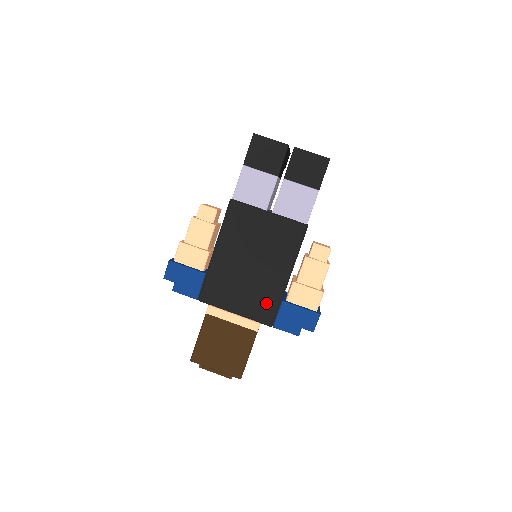
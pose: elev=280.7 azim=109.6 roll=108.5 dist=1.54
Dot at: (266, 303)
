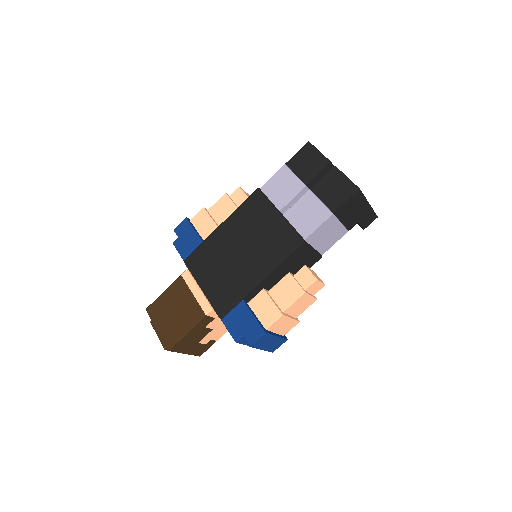
Dot at: (228, 293)
